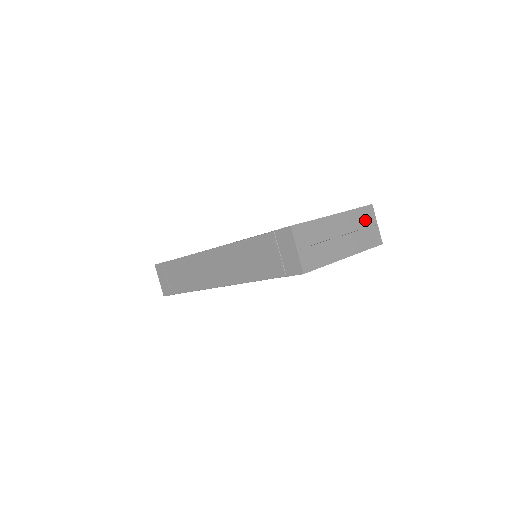
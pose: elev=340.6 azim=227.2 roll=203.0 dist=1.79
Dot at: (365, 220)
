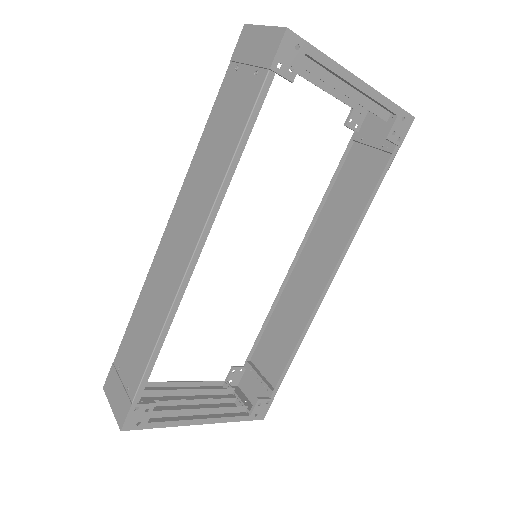
Dot at: occluded
